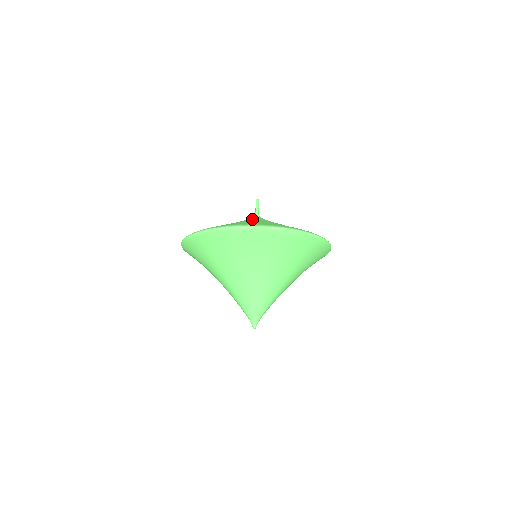
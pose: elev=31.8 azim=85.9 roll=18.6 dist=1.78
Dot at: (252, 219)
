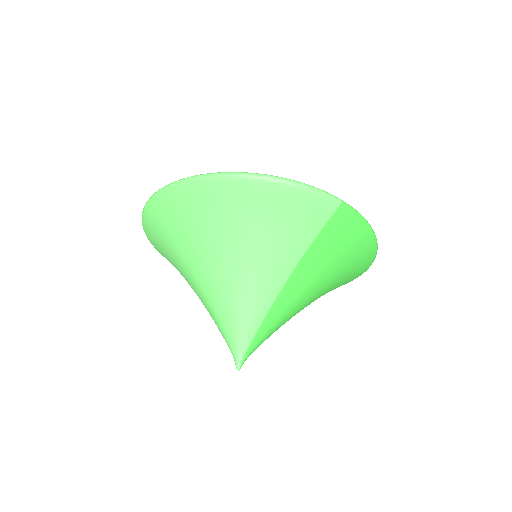
Dot at: occluded
